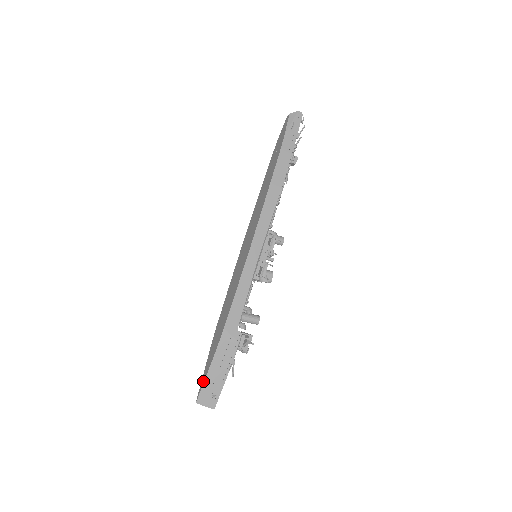
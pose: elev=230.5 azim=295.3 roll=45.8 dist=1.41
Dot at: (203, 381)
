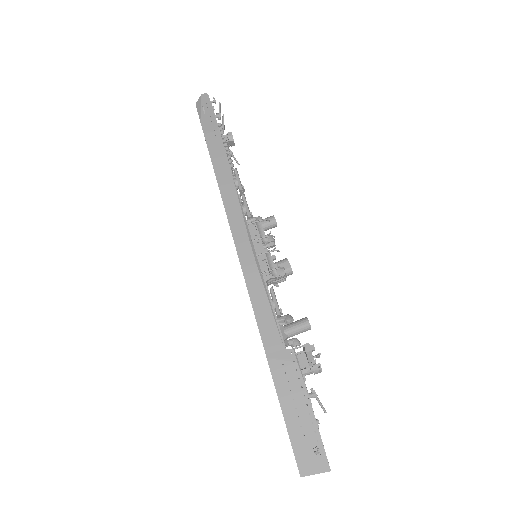
Dot at: occluded
